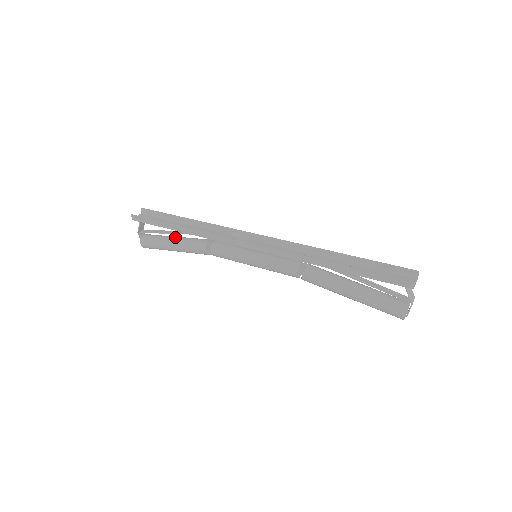
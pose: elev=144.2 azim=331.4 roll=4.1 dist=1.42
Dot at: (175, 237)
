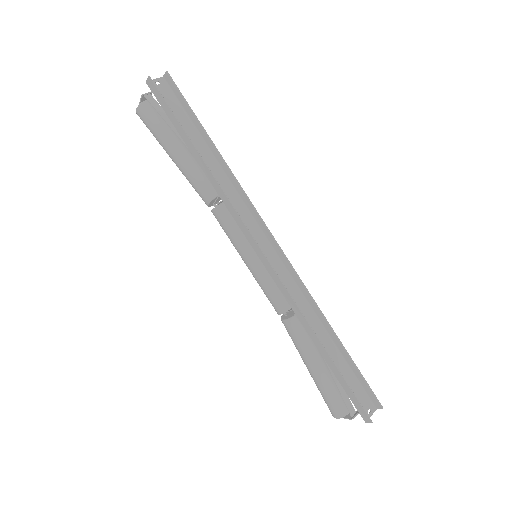
Dot at: (184, 147)
